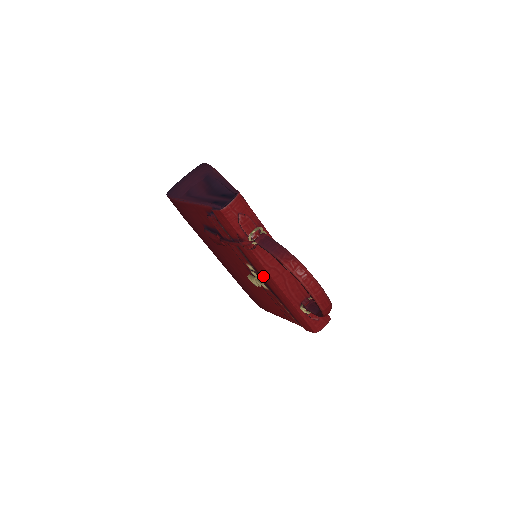
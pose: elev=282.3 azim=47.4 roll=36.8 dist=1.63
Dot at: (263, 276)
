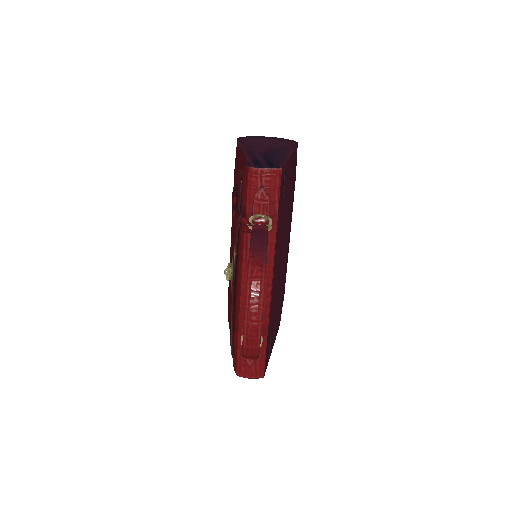
Dot at: (238, 273)
